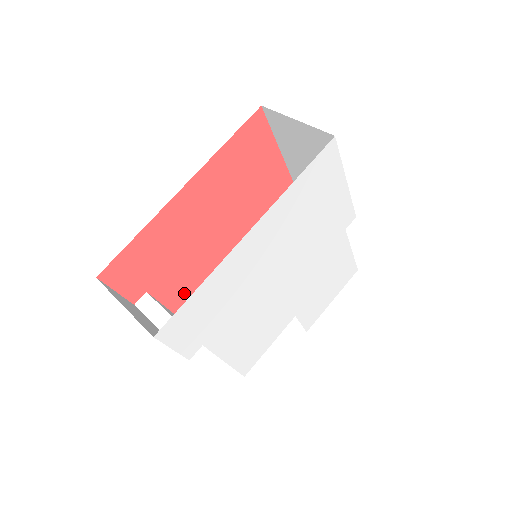
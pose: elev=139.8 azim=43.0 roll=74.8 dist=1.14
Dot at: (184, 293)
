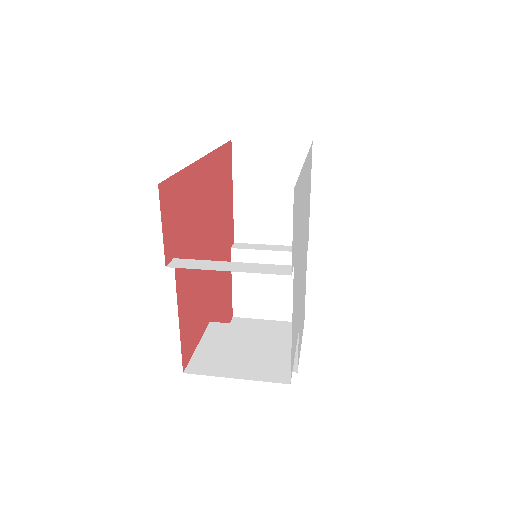
Dot at: (187, 299)
